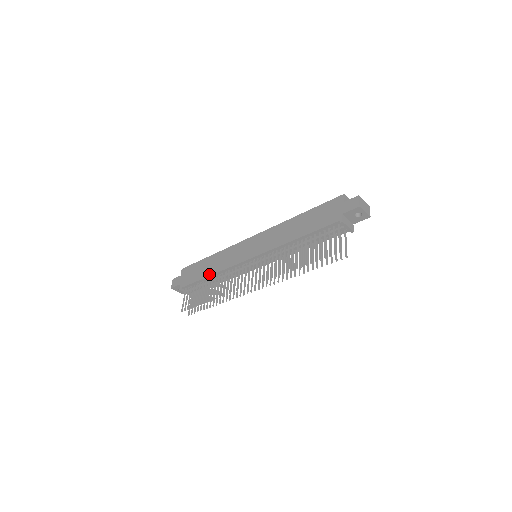
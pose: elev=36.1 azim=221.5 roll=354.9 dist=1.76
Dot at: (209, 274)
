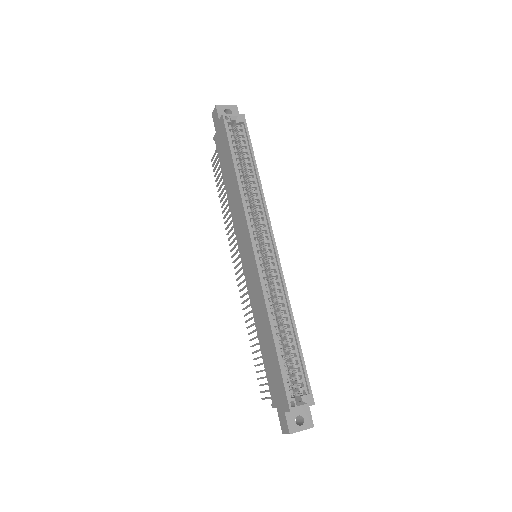
Dot at: (226, 190)
